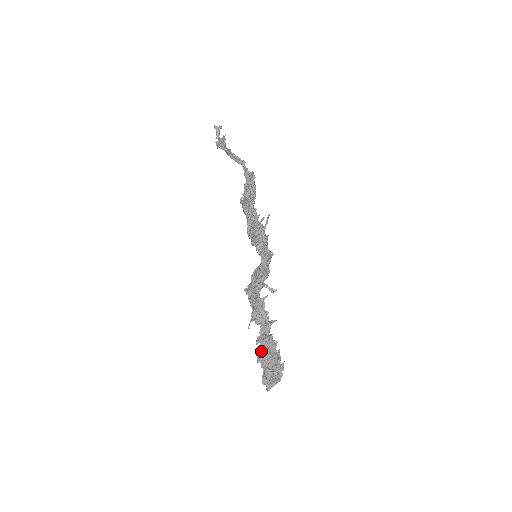
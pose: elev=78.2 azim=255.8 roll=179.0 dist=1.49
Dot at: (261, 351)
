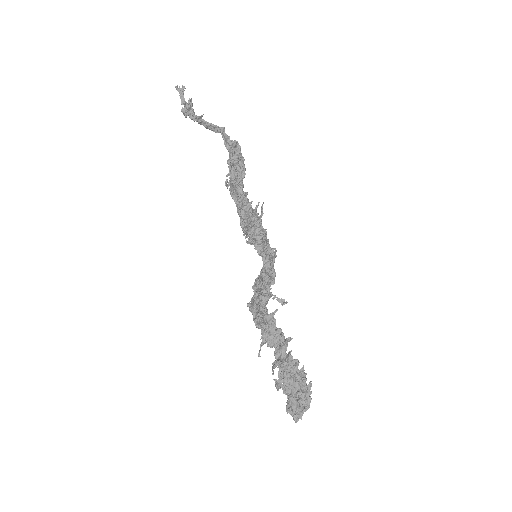
Dot at: (280, 377)
